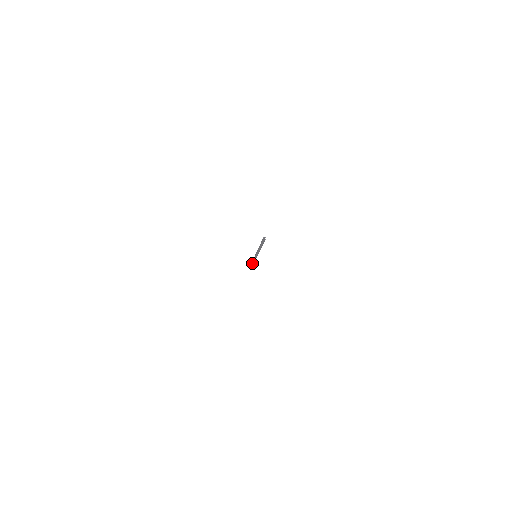
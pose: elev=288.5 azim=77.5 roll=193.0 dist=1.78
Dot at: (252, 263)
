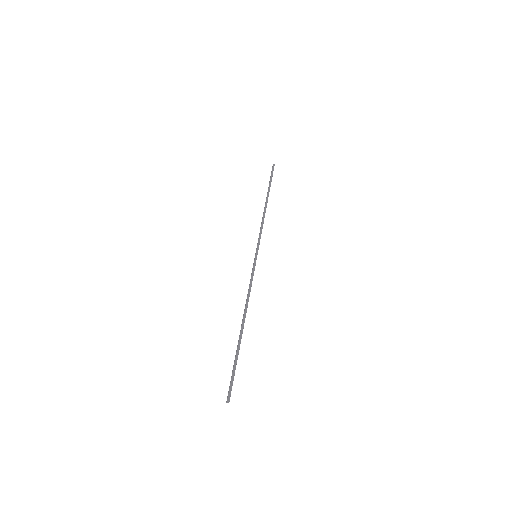
Dot at: (267, 195)
